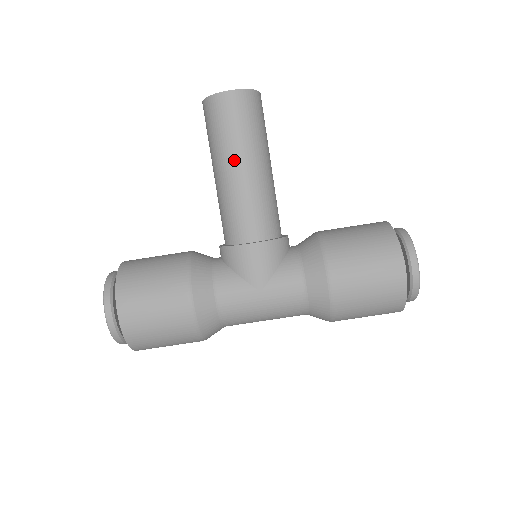
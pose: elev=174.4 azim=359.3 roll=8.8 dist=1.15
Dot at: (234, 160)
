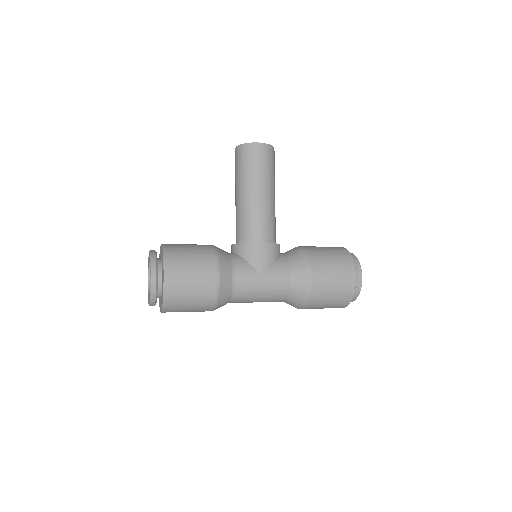
Dot at: (257, 187)
